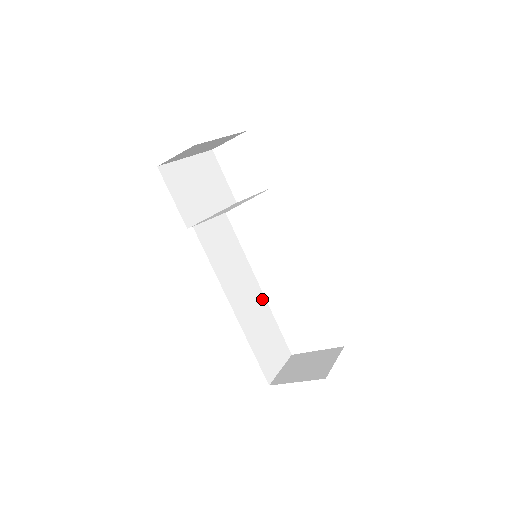
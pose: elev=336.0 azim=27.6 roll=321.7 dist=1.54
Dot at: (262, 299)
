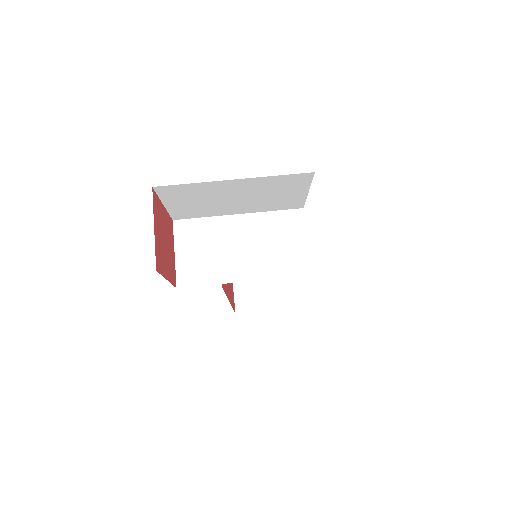
Dot at: occluded
